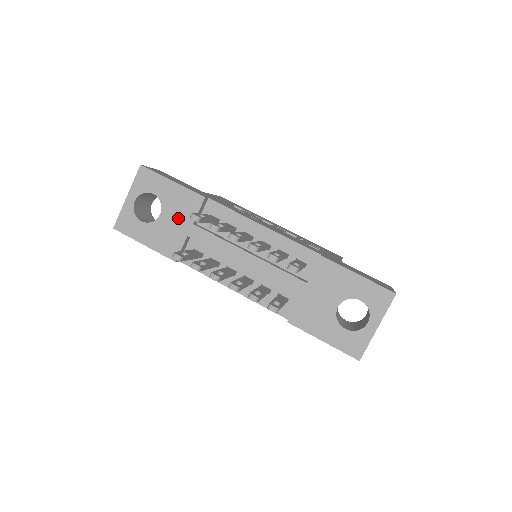
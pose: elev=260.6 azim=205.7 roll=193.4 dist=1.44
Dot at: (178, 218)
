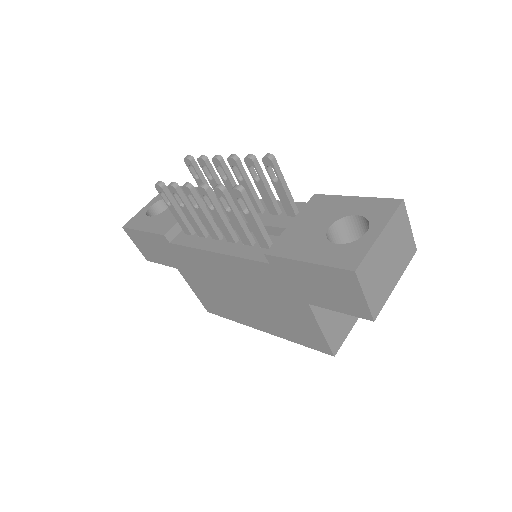
Dot at: occluded
